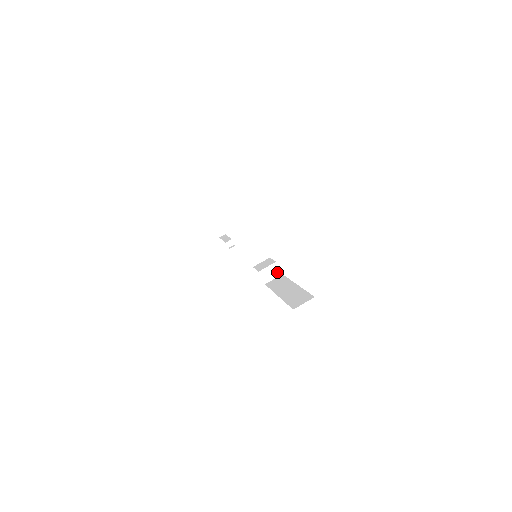
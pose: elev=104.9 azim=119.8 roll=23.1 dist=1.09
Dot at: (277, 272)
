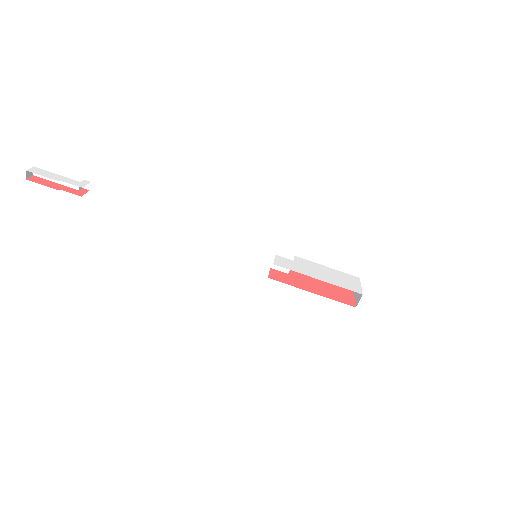
Dot at: (293, 260)
